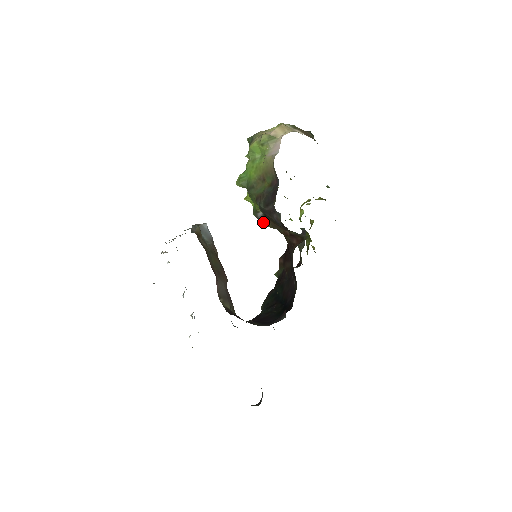
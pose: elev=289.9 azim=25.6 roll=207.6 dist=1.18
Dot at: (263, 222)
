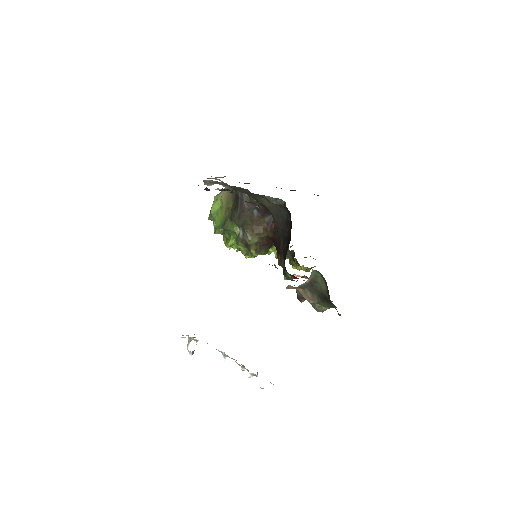
Dot at: (246, 237)
